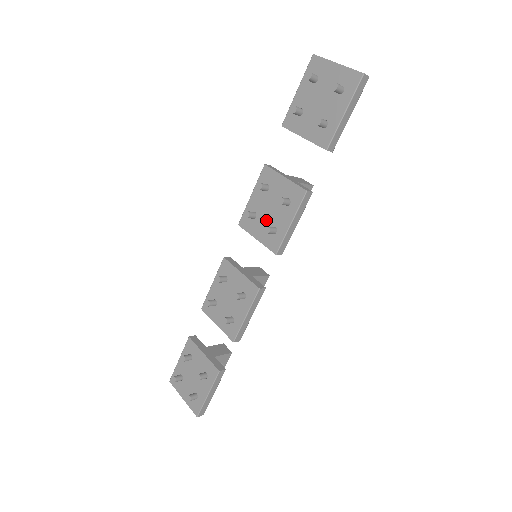
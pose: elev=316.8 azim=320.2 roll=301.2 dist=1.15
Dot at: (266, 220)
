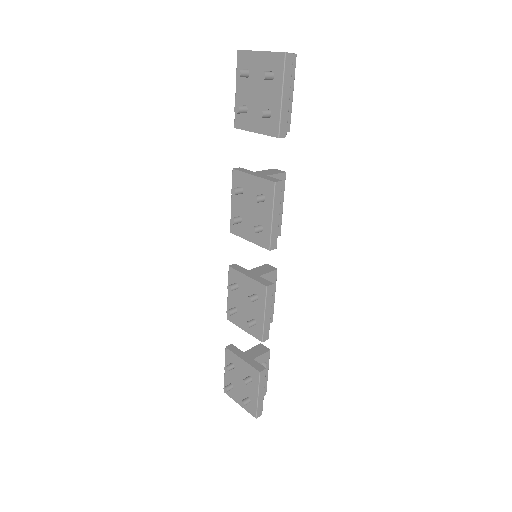
Dot at: (251, 221)
